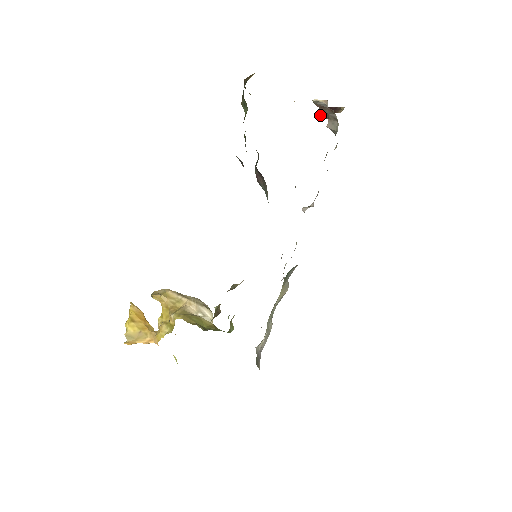
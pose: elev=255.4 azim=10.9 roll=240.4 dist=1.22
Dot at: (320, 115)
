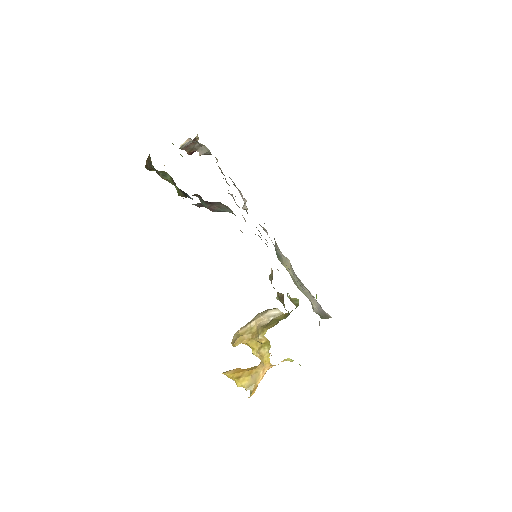
Dot at: occluded
